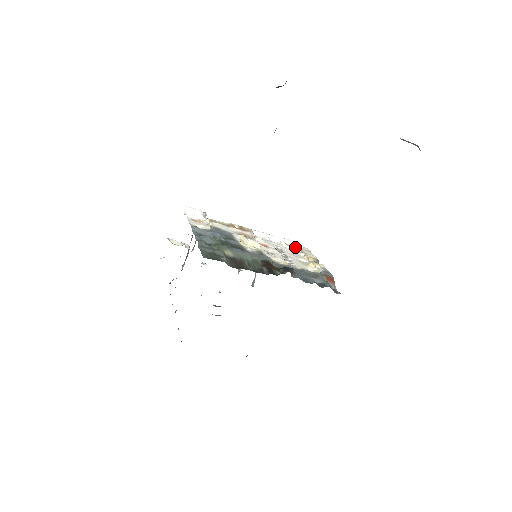
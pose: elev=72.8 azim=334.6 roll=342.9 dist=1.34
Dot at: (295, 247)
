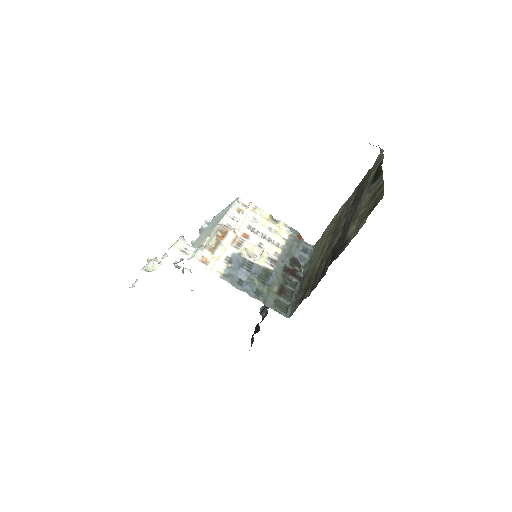
Dot at: (244, 208)
